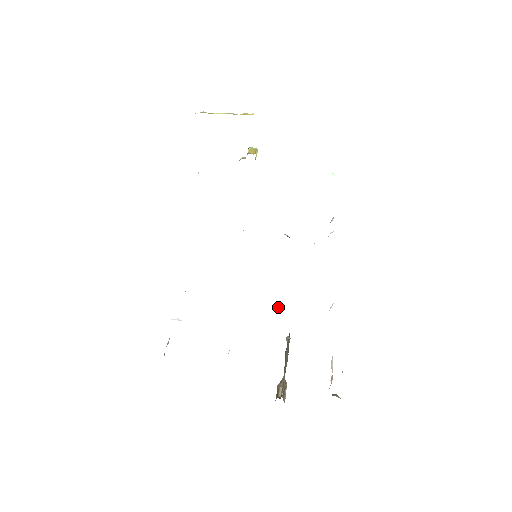
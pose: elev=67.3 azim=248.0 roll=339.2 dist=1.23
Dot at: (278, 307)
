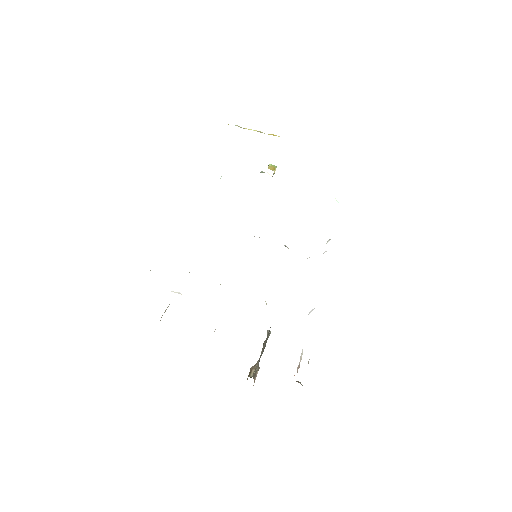
Dot at: occluded
